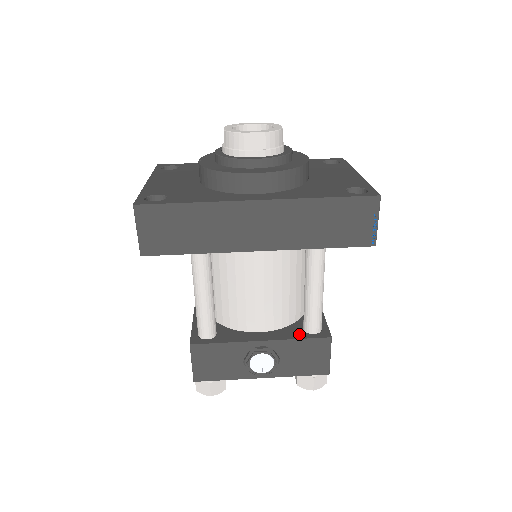
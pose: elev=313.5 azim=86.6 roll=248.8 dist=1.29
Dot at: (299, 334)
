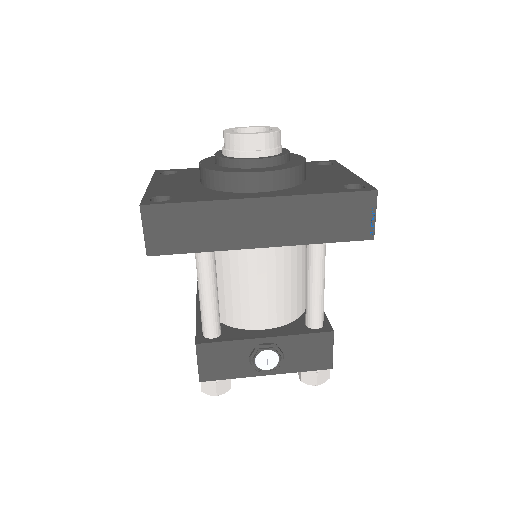
Dot at: (302, 330)
